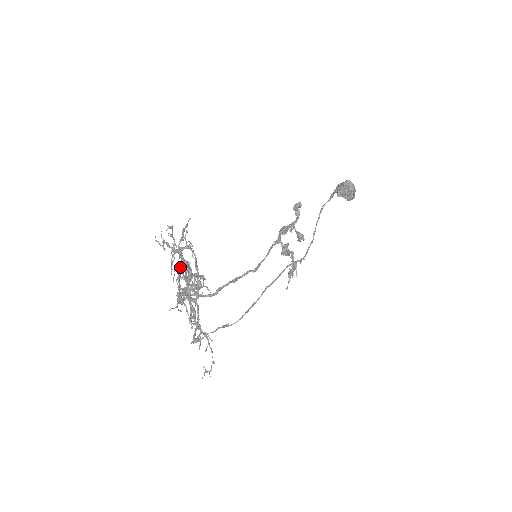
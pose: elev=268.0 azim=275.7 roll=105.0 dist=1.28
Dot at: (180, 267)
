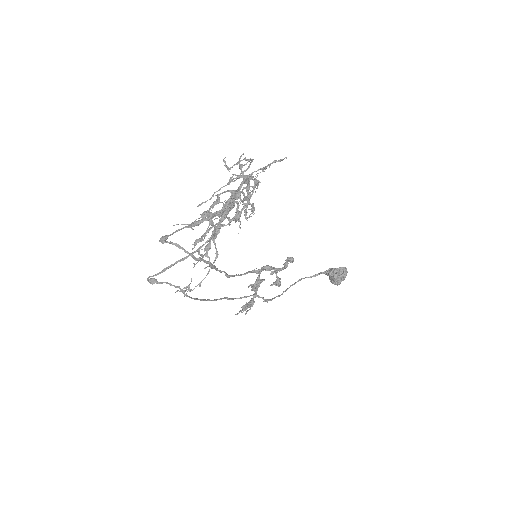
Dot at: occluded
